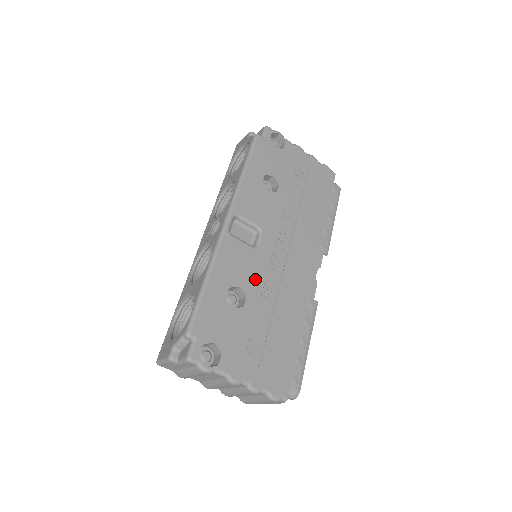
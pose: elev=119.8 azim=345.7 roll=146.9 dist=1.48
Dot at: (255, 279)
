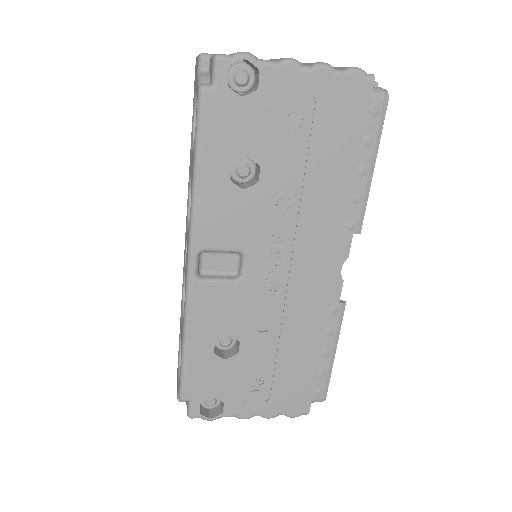
Dot at: (247, 318)
